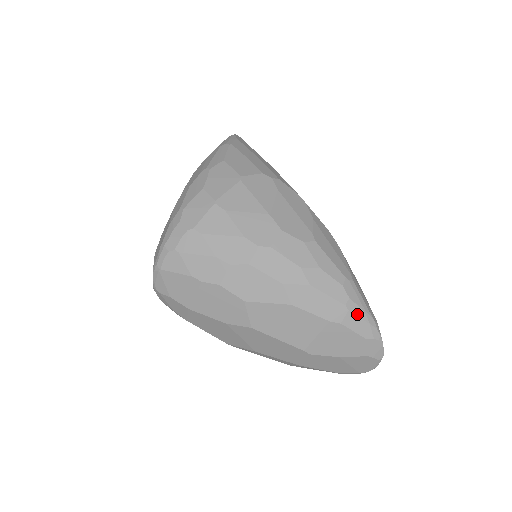
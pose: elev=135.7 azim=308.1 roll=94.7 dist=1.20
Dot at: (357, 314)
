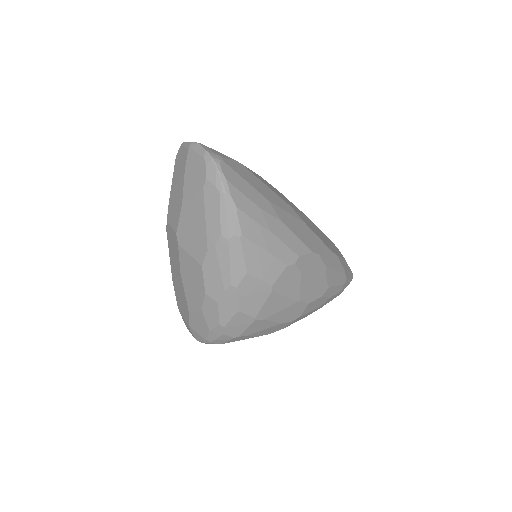
Dot at: occluded
